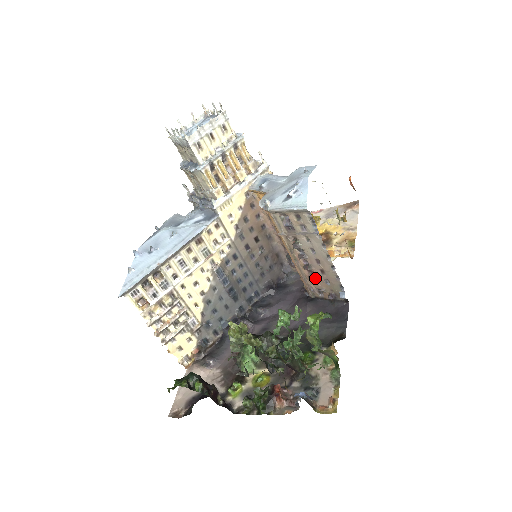
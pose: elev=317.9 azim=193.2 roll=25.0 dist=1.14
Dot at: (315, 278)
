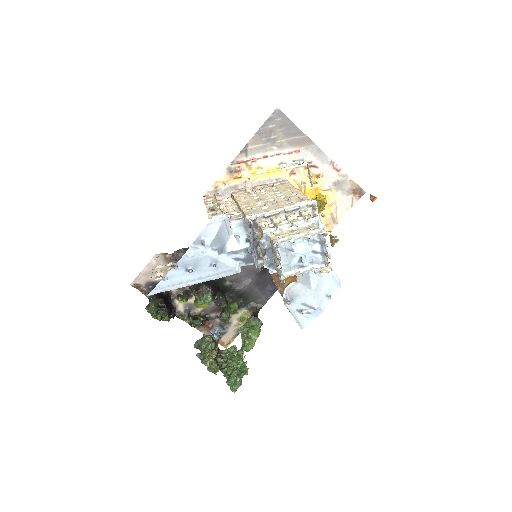
Dot at: occluded
